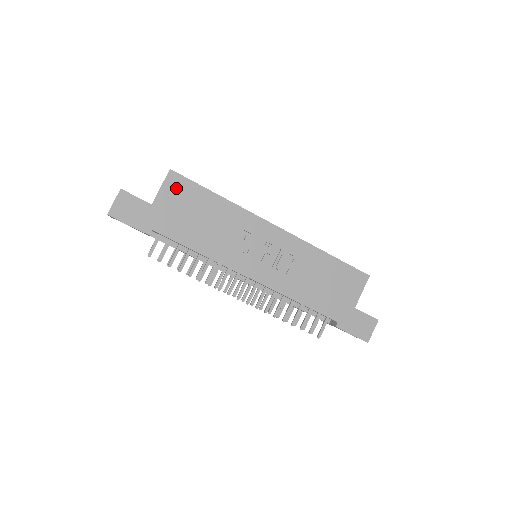
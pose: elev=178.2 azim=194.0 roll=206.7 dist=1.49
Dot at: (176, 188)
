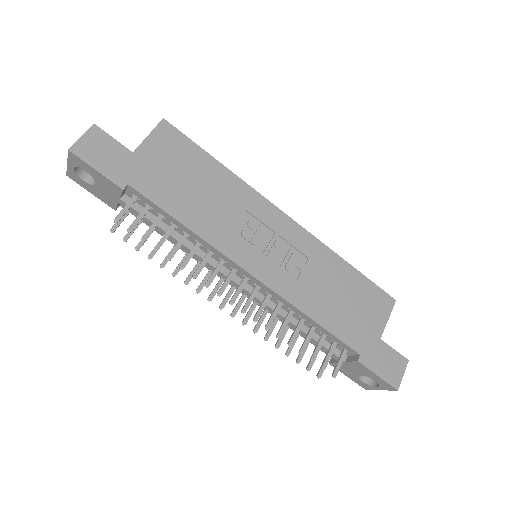
Dot at: (168, 141)
